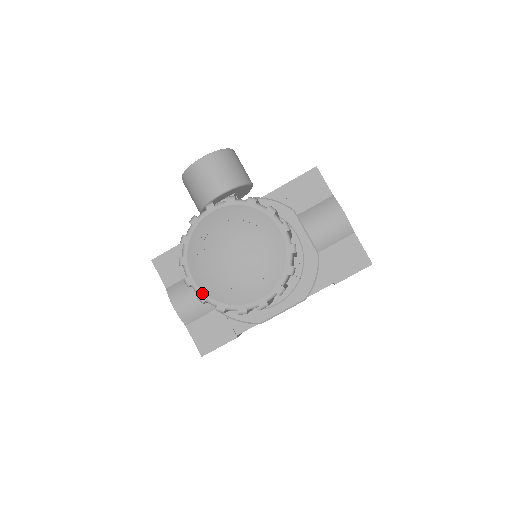
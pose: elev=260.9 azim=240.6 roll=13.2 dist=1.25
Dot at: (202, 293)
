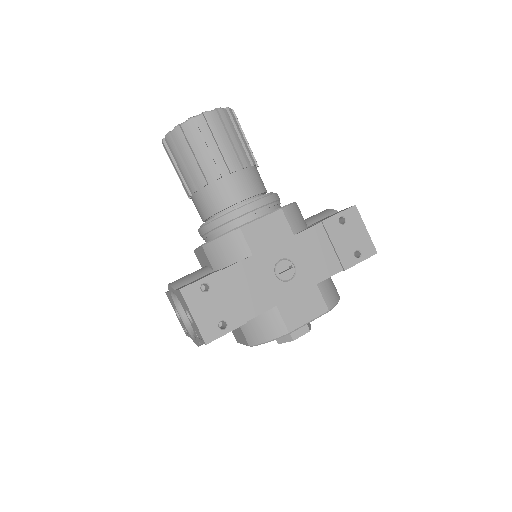
Dot at: (170, 133)
